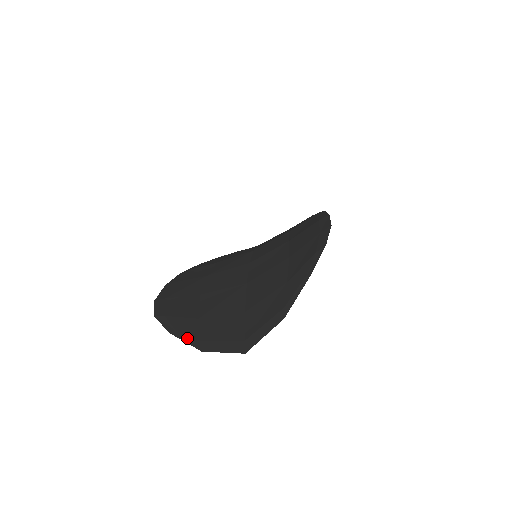
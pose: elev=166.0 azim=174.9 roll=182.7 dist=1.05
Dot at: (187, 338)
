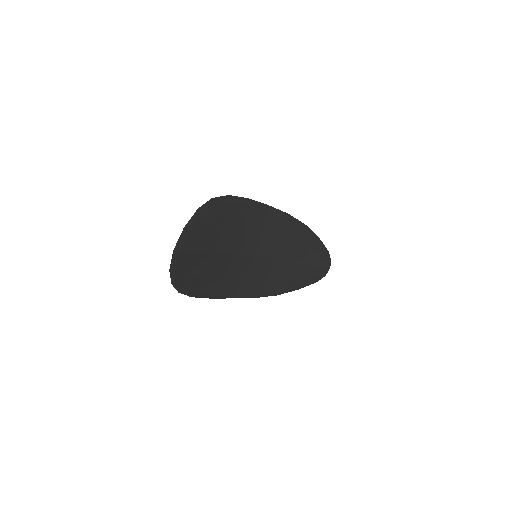
Dot at: (172, 276)
